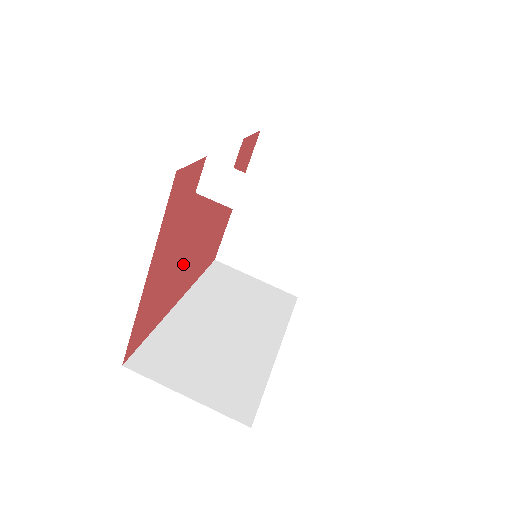
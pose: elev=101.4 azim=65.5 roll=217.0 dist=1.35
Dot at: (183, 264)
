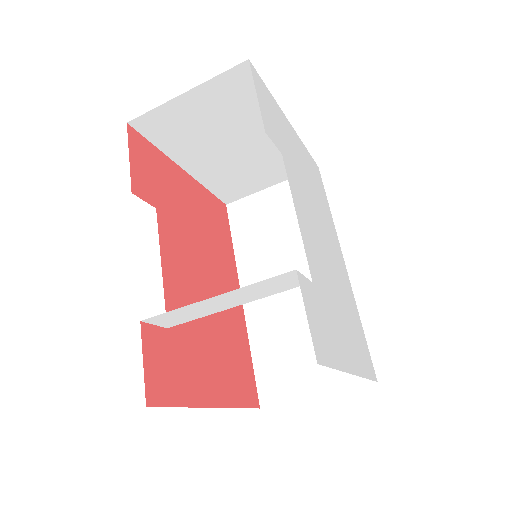
Dot at: occluded
